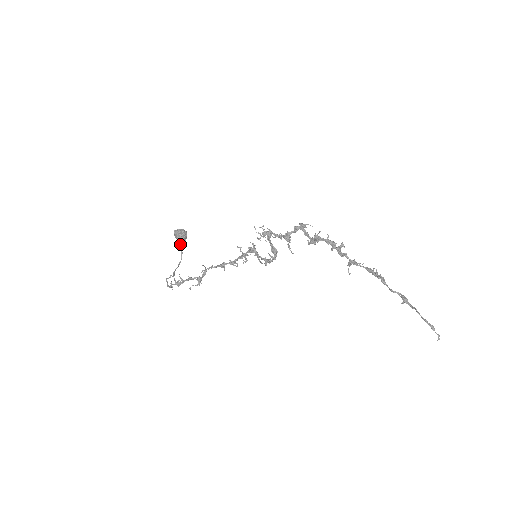
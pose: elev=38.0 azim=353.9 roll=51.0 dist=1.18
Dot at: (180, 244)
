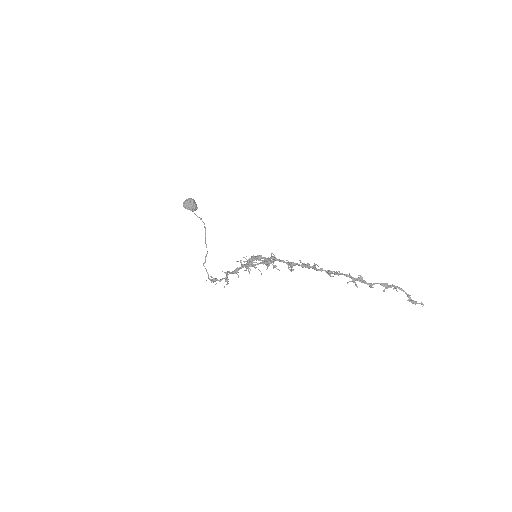
Dot at: (195, 214)
